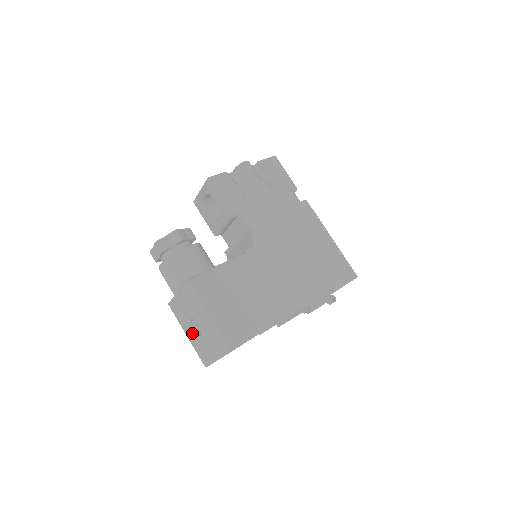
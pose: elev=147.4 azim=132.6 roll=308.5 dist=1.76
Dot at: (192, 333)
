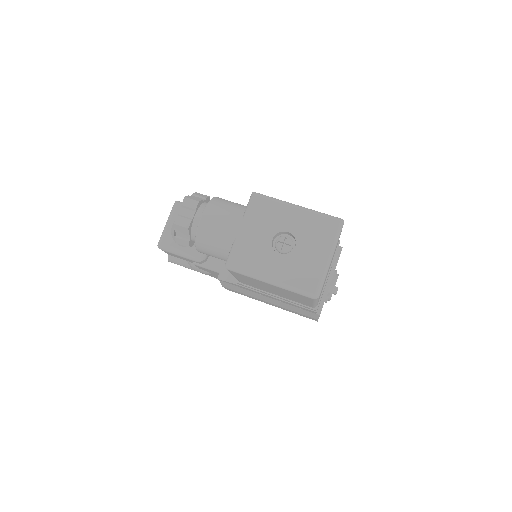
Dot at: (281, 262)
